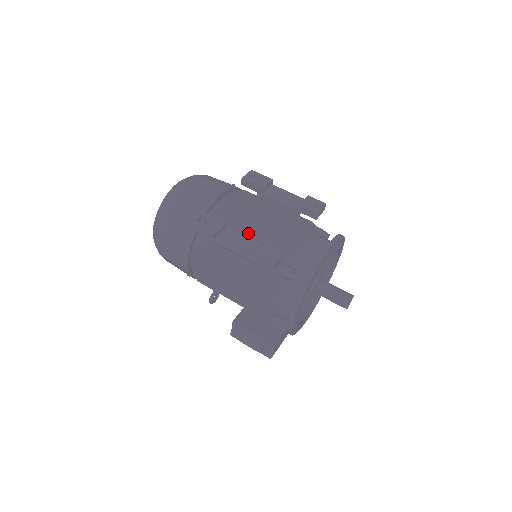
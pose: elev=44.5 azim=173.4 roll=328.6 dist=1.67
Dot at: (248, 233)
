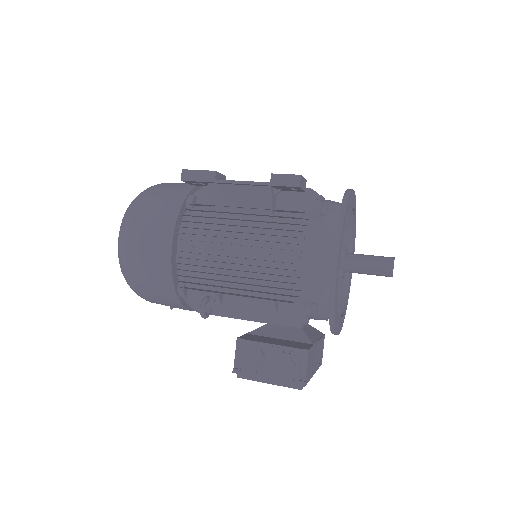
Dot at: occluded
